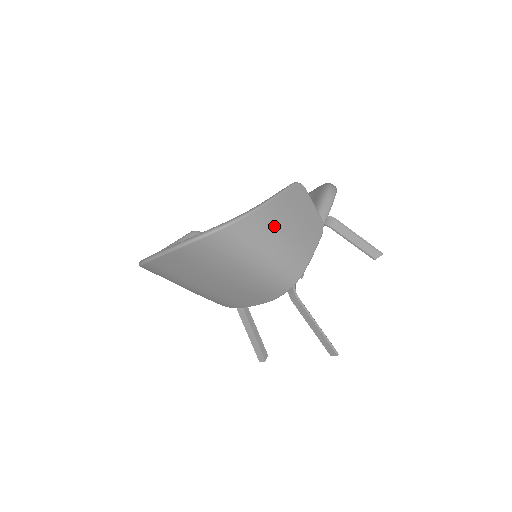
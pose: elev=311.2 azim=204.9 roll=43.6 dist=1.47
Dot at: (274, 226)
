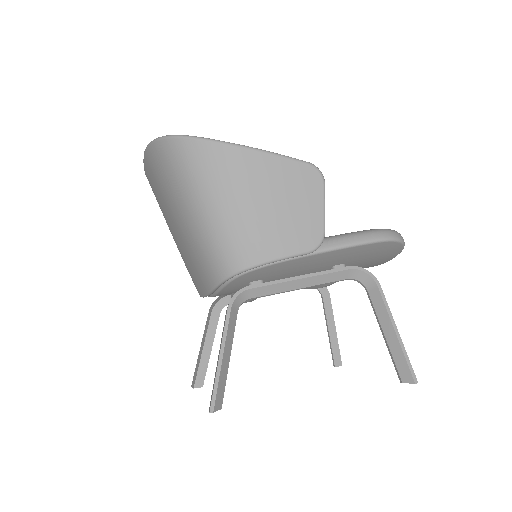
Dot at: (236, 179)
